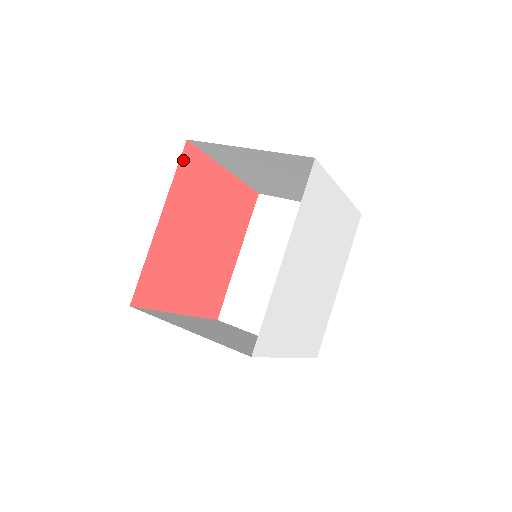
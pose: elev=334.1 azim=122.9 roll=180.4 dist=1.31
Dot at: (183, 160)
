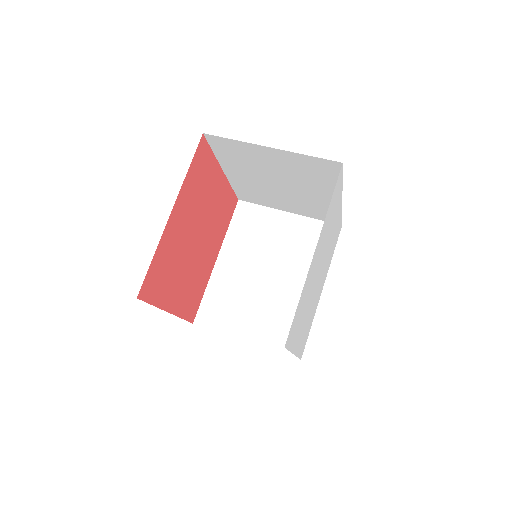
Dot at: (197, 153)
